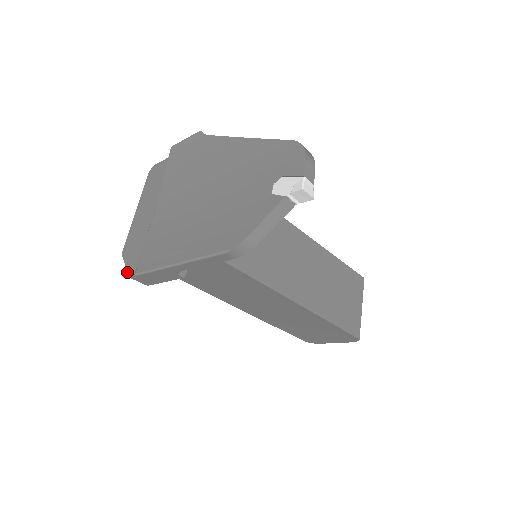
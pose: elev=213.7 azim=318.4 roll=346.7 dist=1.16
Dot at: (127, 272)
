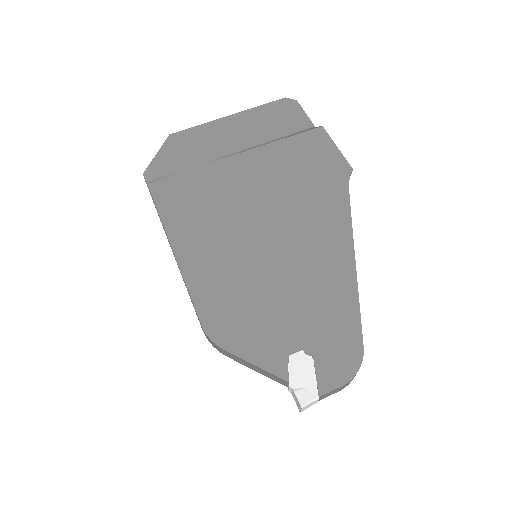
Dot at: (148, 165)
